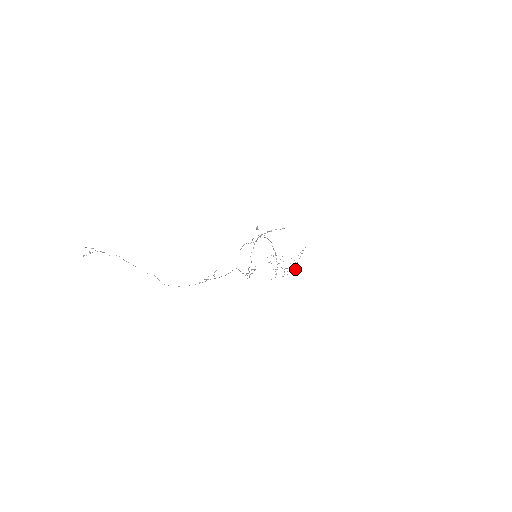
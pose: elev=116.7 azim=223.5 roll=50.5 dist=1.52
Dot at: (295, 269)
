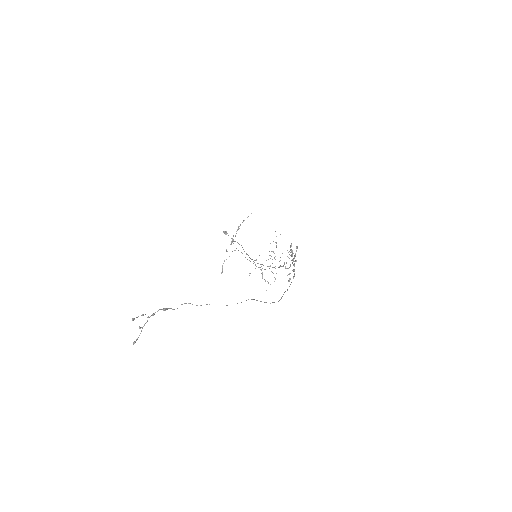
Dot at: (280, 260)
